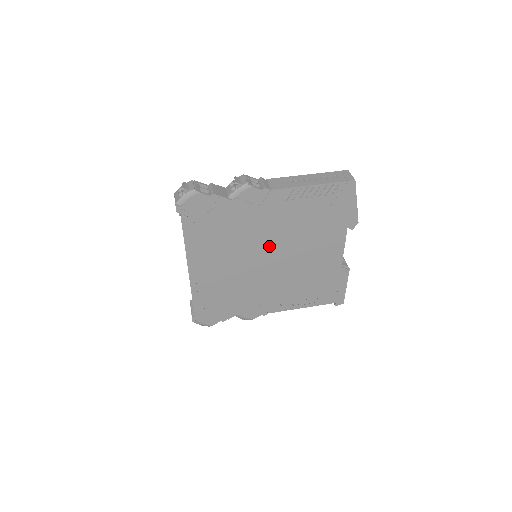
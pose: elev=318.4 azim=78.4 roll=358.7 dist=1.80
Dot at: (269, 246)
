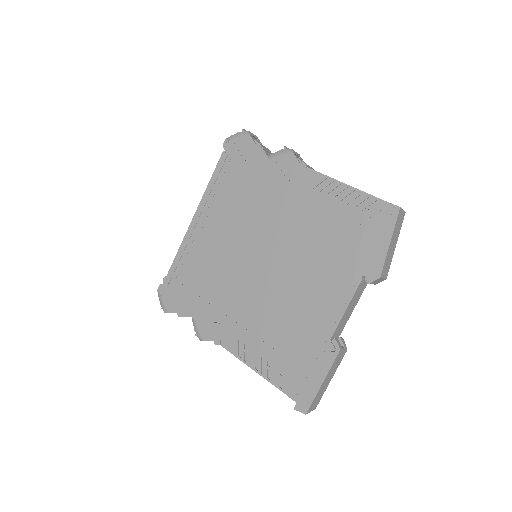
Dot at: (271, 241)
